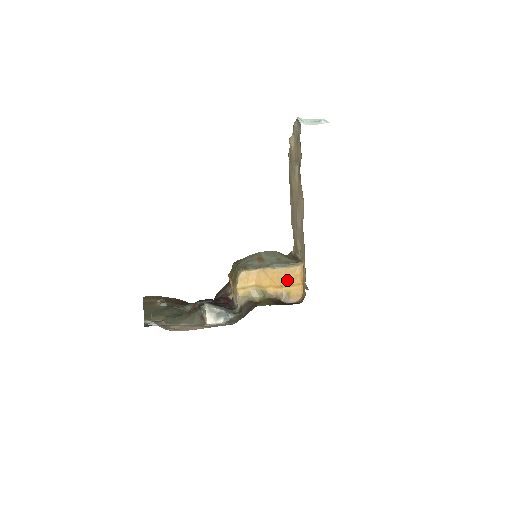
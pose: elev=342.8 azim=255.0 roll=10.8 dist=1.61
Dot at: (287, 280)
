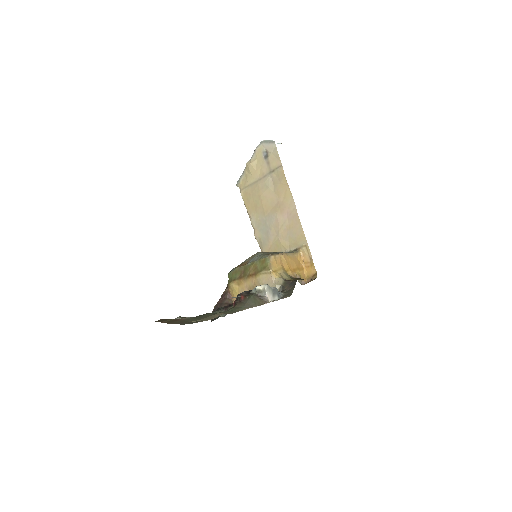
Dot at: (296, 265)
